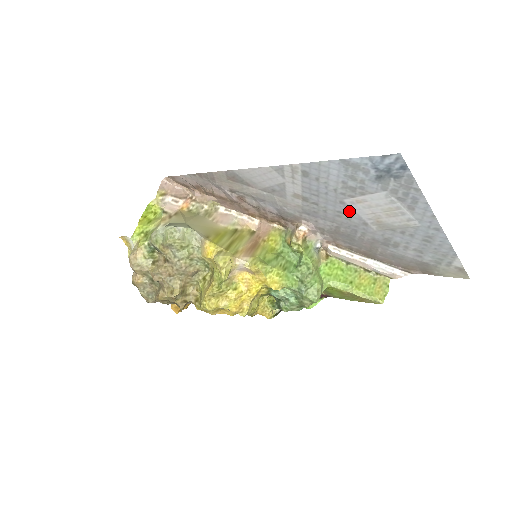
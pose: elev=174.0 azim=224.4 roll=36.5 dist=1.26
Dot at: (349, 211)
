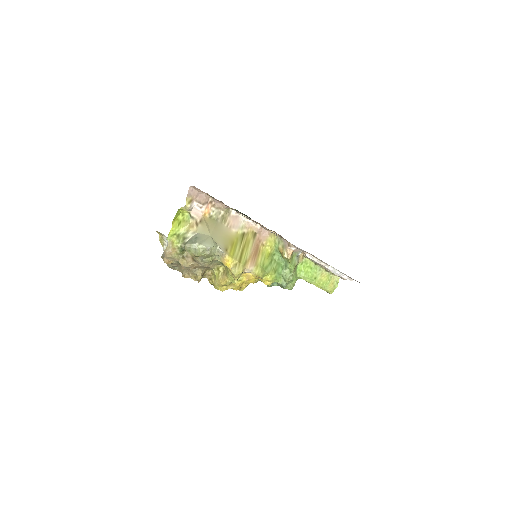
Dot at: occluded
